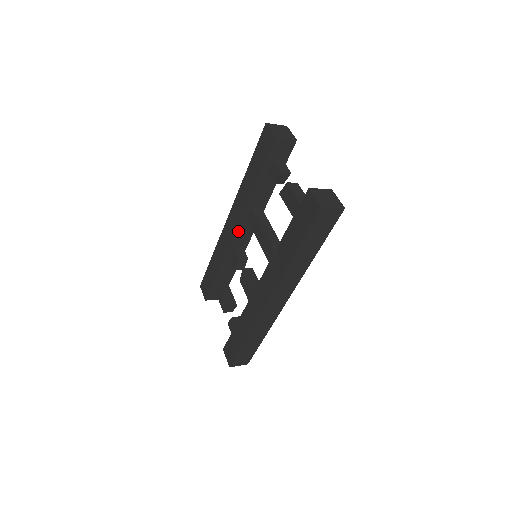
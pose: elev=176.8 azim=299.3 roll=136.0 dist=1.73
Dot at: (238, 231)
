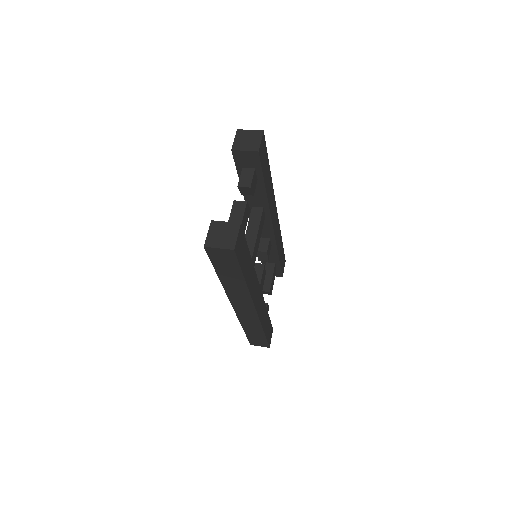
Dot at: occluded
